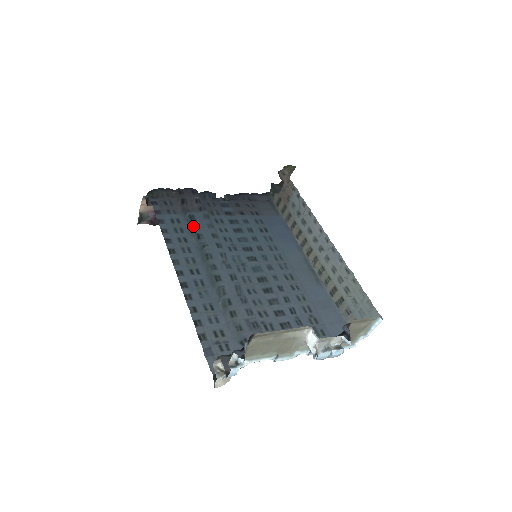
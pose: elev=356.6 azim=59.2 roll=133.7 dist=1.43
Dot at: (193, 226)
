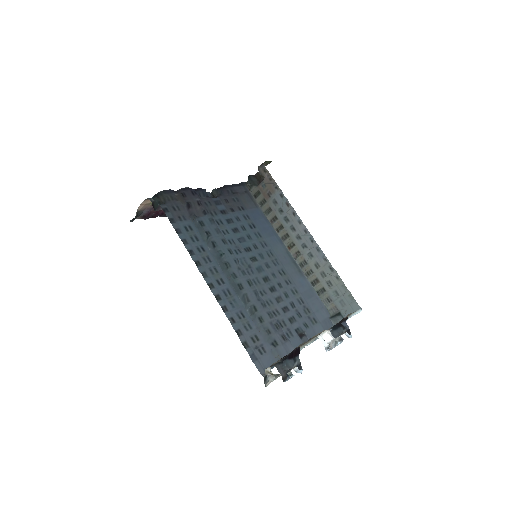
Dot at: (206, 234)
